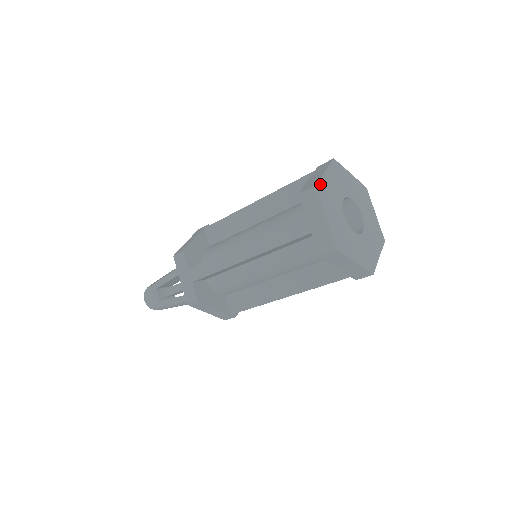
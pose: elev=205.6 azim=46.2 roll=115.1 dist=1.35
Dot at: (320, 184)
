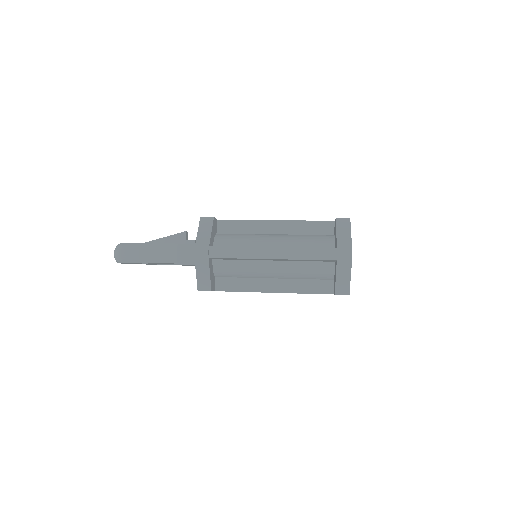
Dot at: occluded
